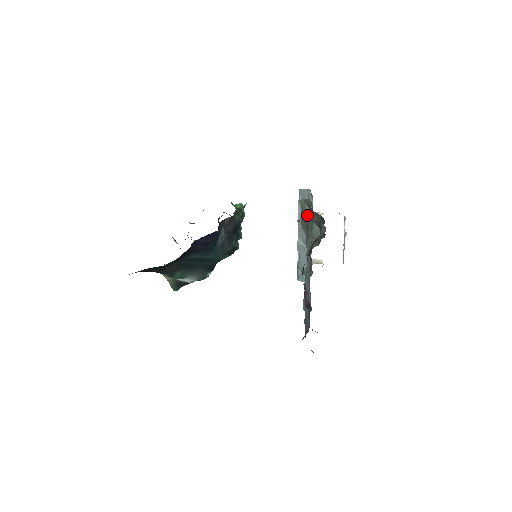
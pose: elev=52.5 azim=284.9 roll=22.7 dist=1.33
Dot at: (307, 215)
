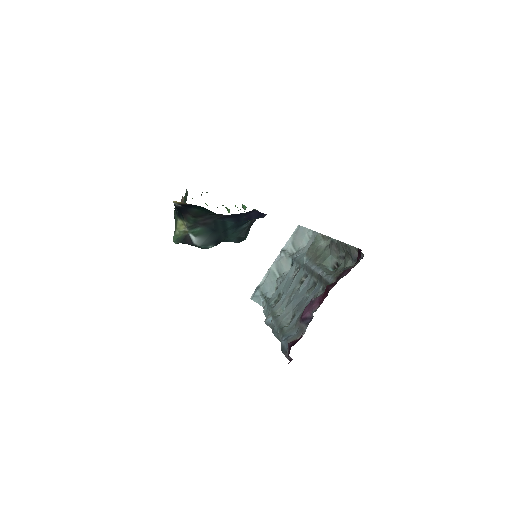
Dot at: (320, 248)
